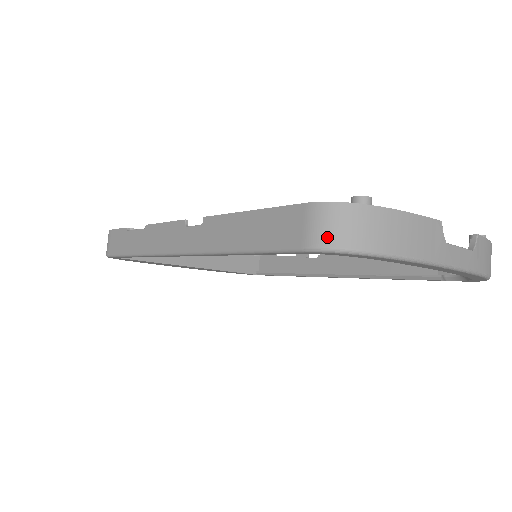
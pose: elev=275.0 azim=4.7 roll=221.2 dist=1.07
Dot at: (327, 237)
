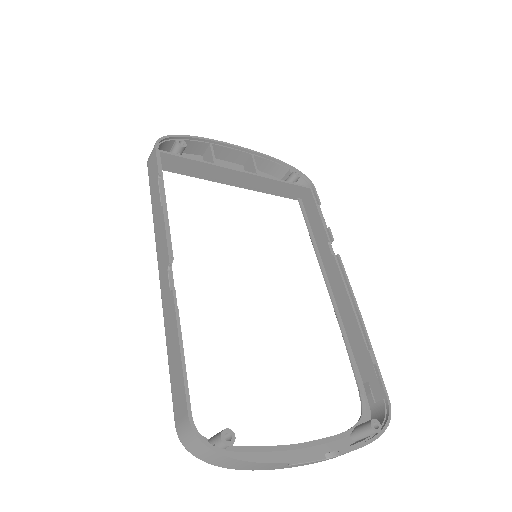
Dot at: (185, 442)
